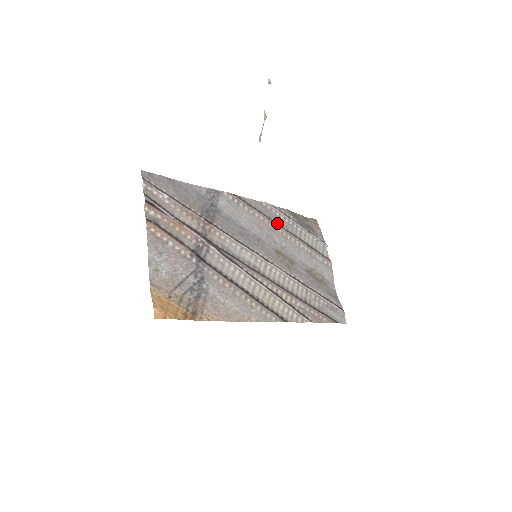
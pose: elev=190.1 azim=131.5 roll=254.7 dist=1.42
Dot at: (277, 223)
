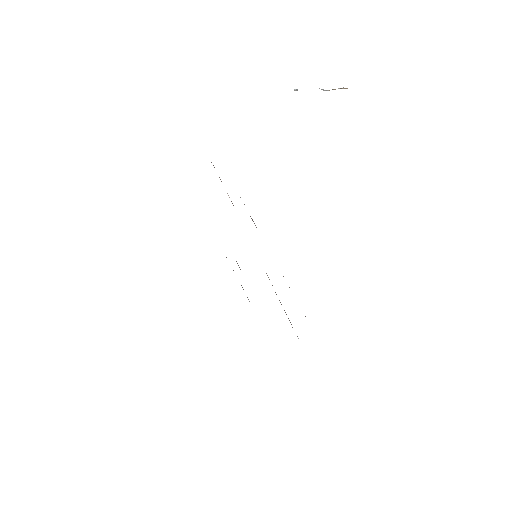
Dot at: occluded
